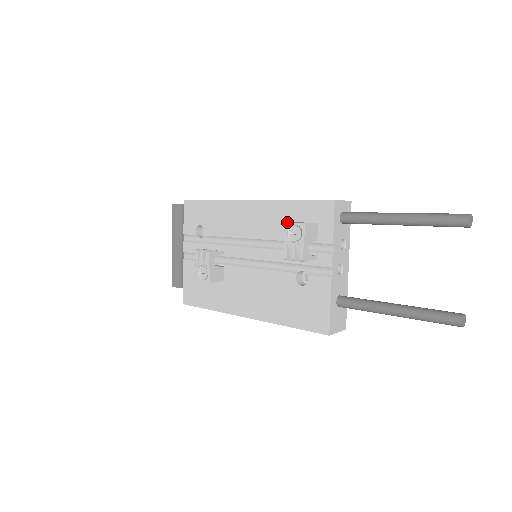
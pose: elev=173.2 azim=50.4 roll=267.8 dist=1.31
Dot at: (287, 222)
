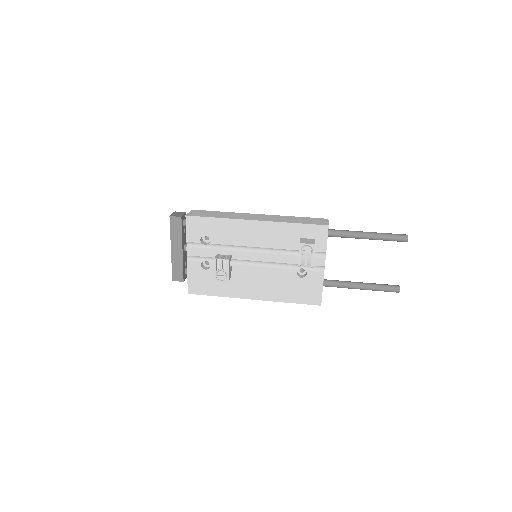
Dot at: (301, 243)
